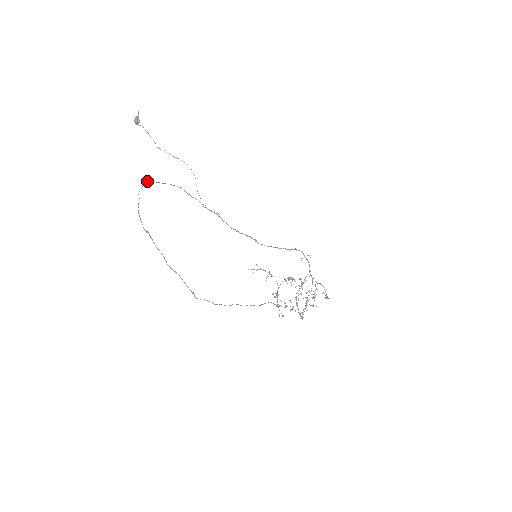
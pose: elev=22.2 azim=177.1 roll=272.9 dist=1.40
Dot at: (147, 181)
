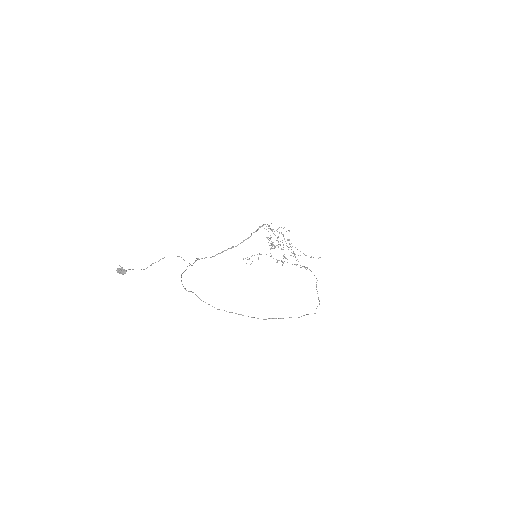
Dot at: (197, 296)
